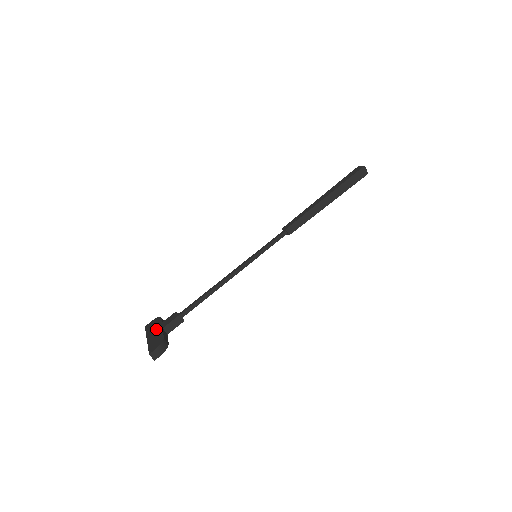
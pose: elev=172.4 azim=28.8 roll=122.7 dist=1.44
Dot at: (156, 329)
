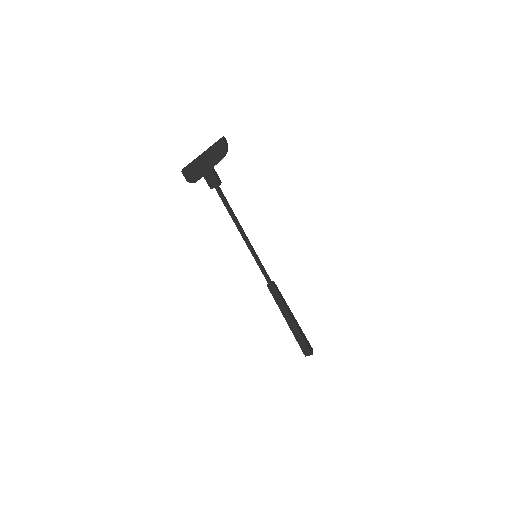
Dot at: occluded
